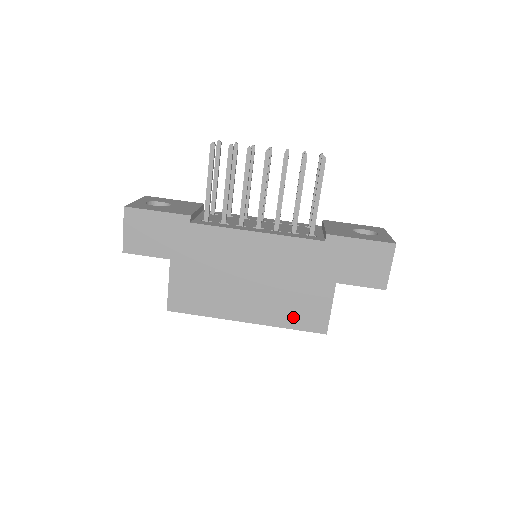
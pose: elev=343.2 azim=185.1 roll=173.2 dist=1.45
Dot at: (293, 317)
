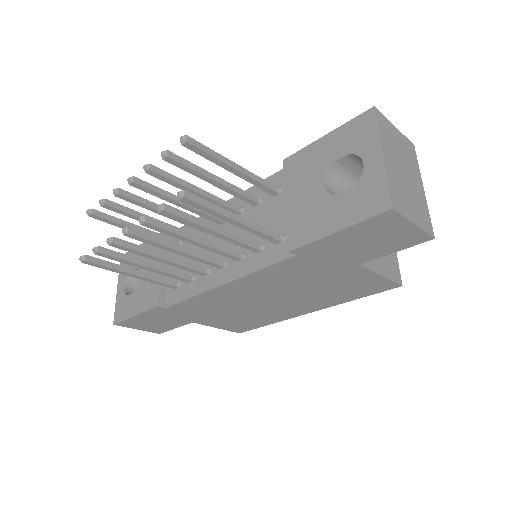
Dot at: (348, 295)
